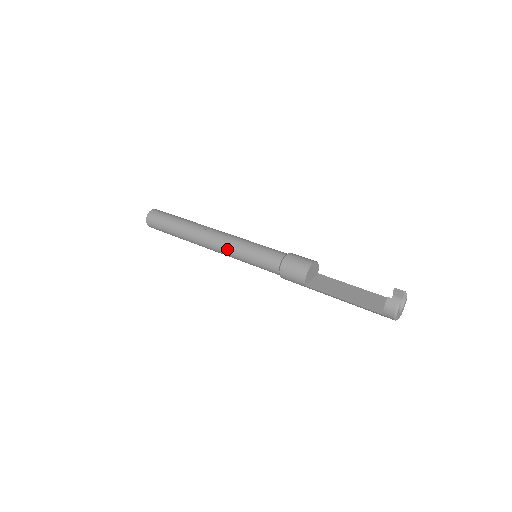
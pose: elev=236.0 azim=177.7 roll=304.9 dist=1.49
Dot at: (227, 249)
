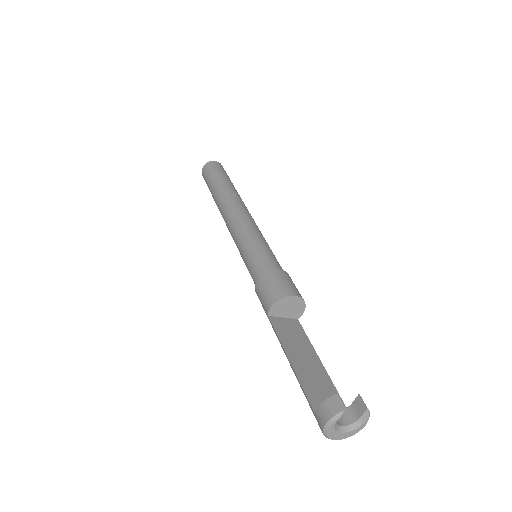
Dot at: (236, 228)
